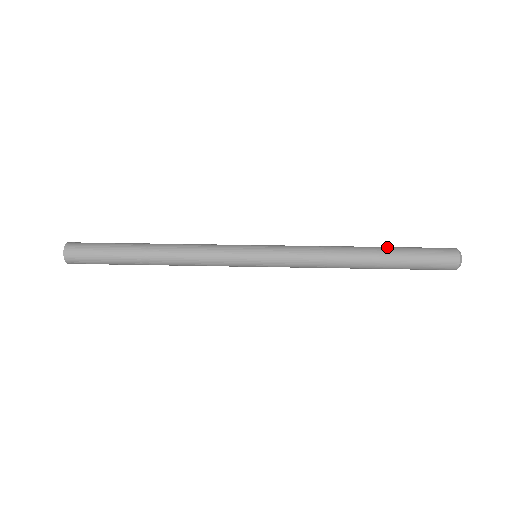
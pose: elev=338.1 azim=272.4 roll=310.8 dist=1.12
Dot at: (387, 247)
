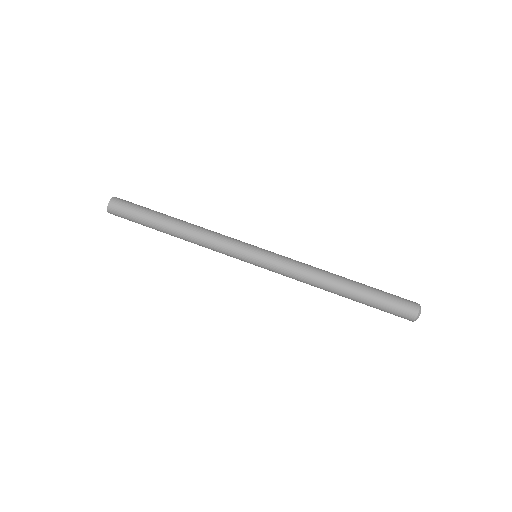
Dot at: (363, 284)
